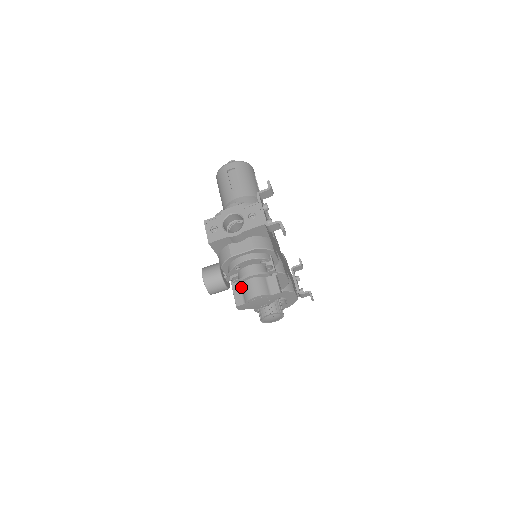
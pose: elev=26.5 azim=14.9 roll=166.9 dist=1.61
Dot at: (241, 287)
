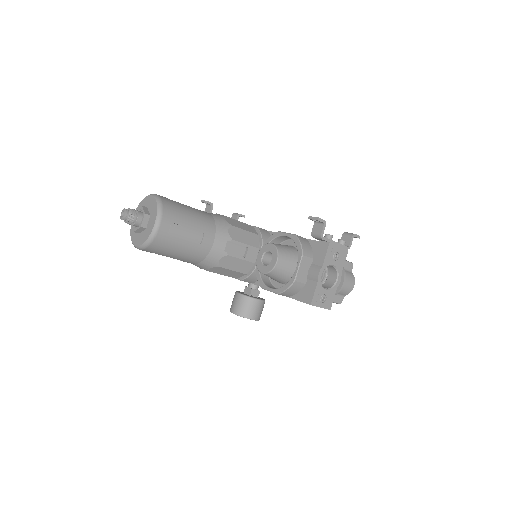
Dot at: occluded
